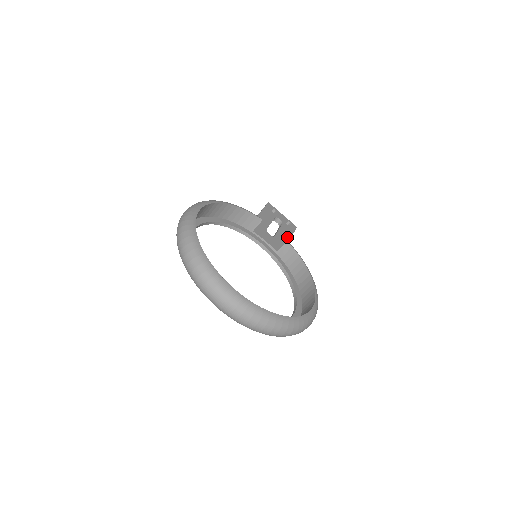
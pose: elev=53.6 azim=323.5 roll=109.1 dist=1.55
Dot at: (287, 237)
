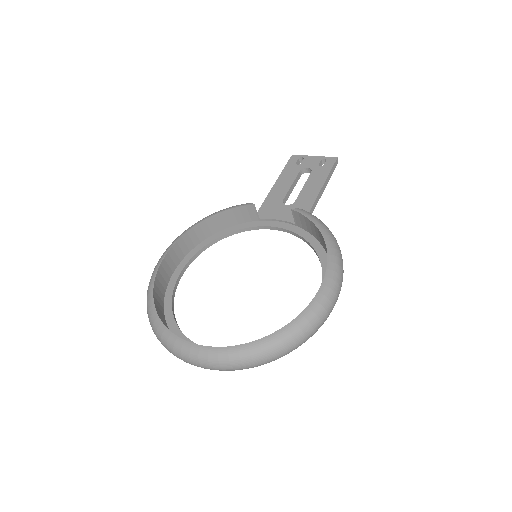
Dot at: (317, 187)
